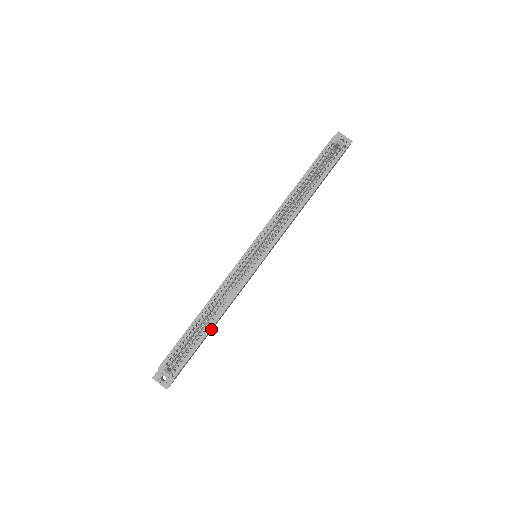
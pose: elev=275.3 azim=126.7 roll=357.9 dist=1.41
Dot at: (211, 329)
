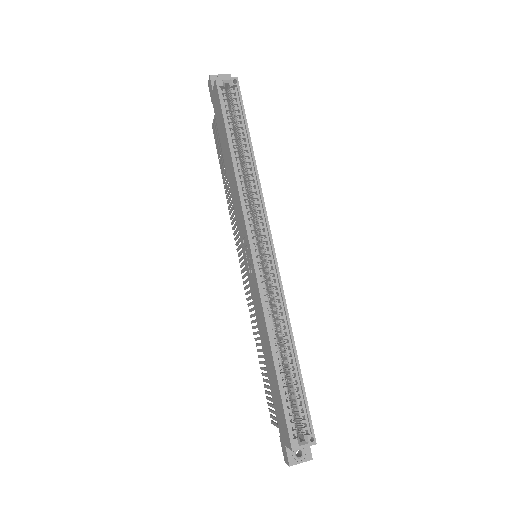
Dot at: (295, 361)
